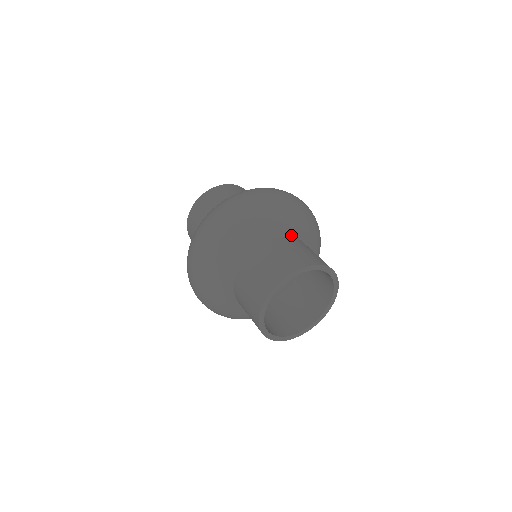
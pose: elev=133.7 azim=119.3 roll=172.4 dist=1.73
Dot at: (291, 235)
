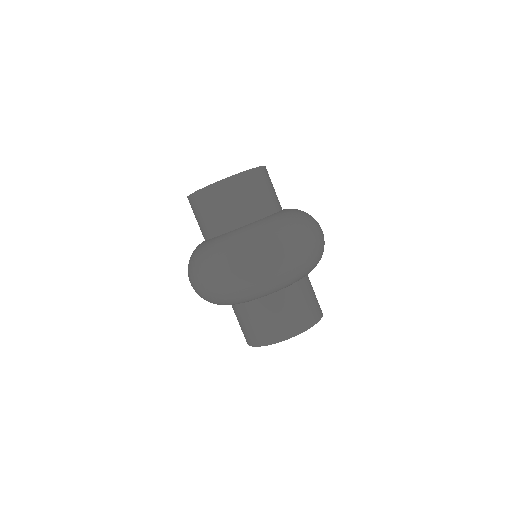
Dot at: occluded
